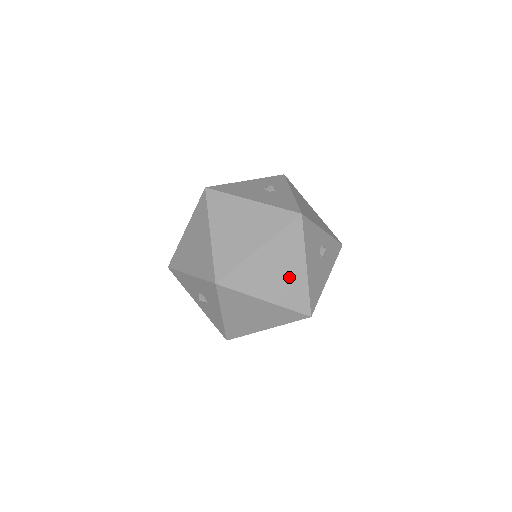
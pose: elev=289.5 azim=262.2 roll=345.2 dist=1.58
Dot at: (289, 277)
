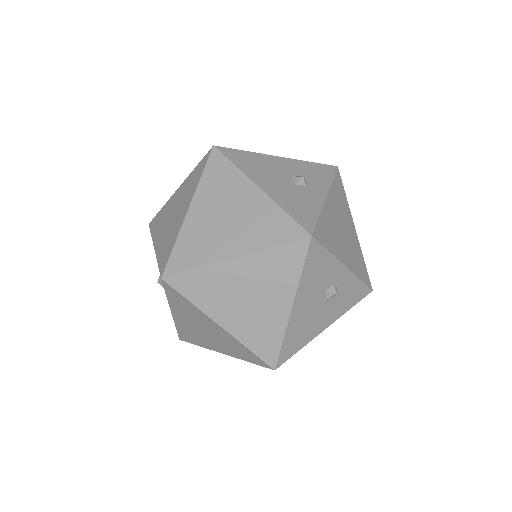
Dot at: (263, 310)
